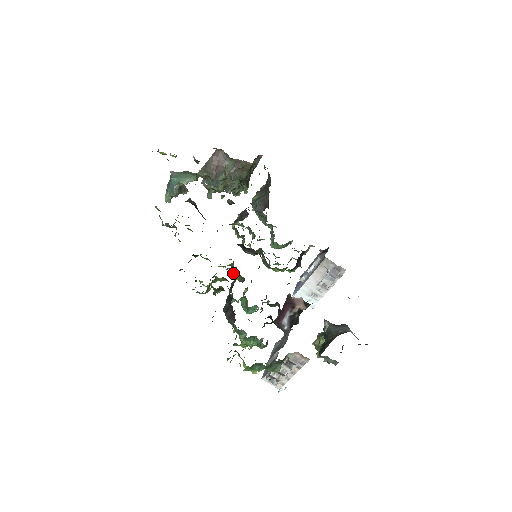
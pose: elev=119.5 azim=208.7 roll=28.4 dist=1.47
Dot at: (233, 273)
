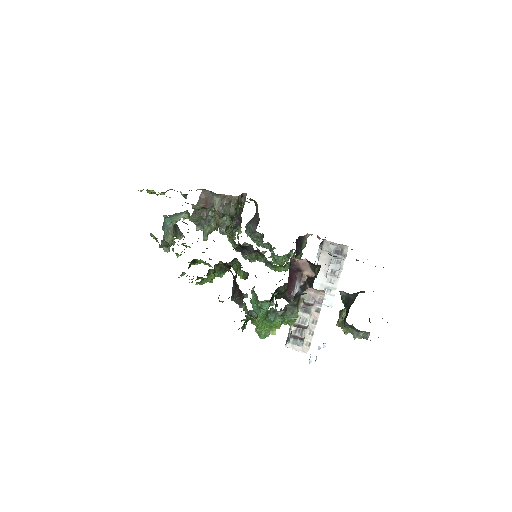
Dot at: occluded
